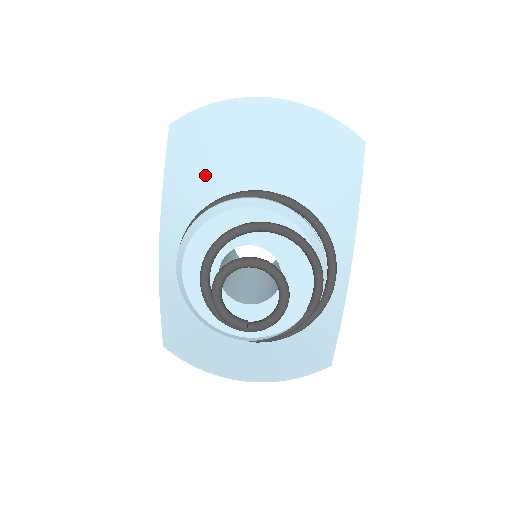
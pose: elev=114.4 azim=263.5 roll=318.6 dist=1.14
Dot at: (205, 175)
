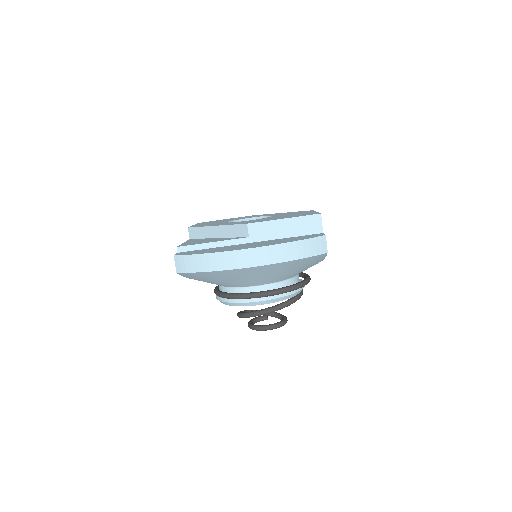
Dot at: occluded
